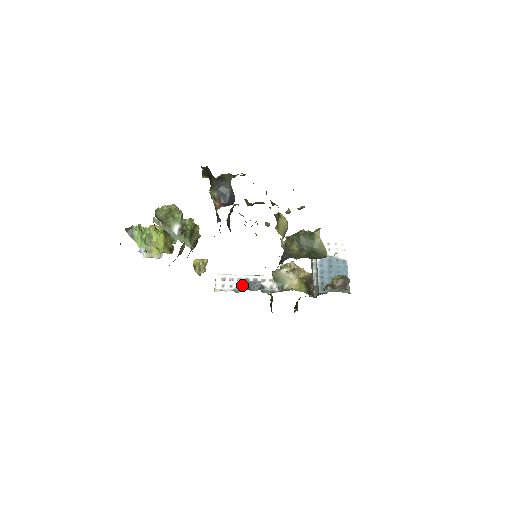
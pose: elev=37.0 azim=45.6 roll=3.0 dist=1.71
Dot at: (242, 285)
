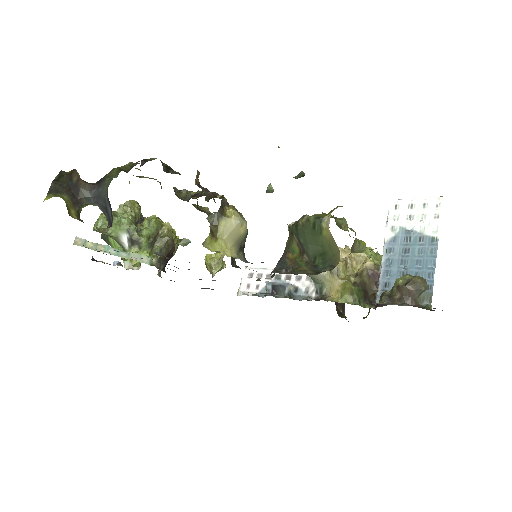
Dot at: occluded
